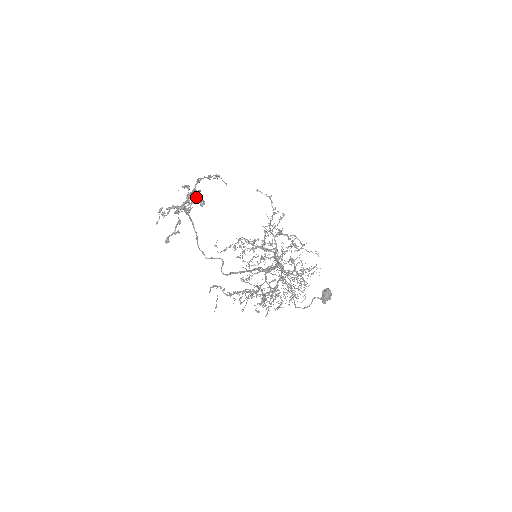
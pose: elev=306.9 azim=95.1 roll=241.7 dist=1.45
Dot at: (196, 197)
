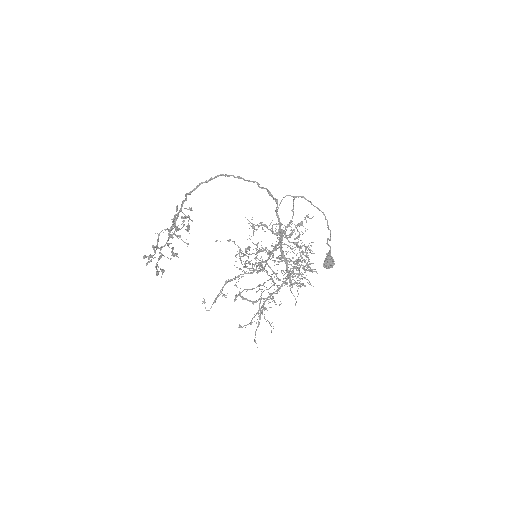
Dot at: (184, 214)
